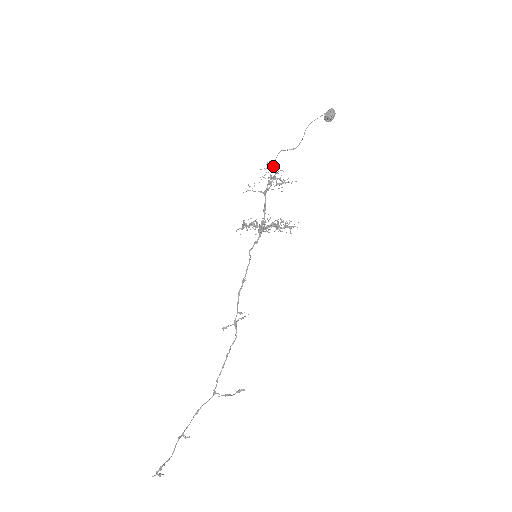
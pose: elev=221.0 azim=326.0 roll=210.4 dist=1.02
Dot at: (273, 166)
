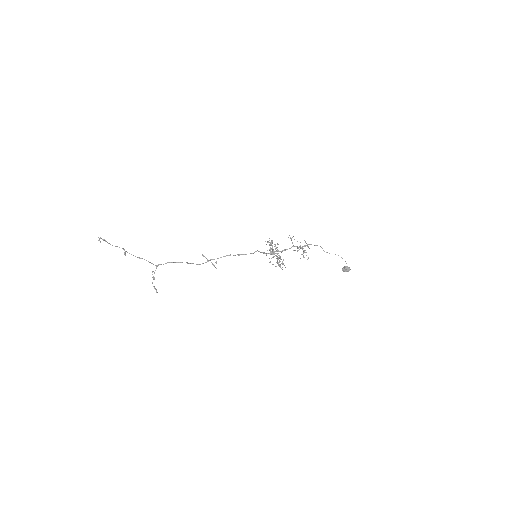
Dot at: occluded
